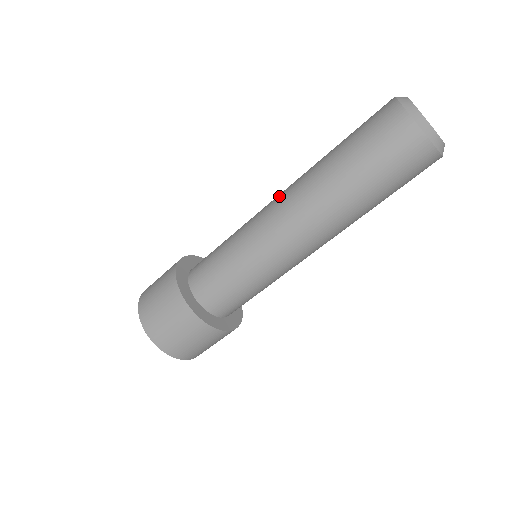
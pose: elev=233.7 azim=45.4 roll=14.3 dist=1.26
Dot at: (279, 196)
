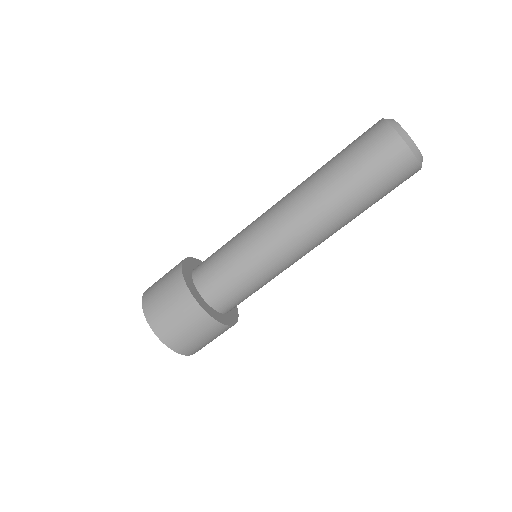
Dot at: occluded
